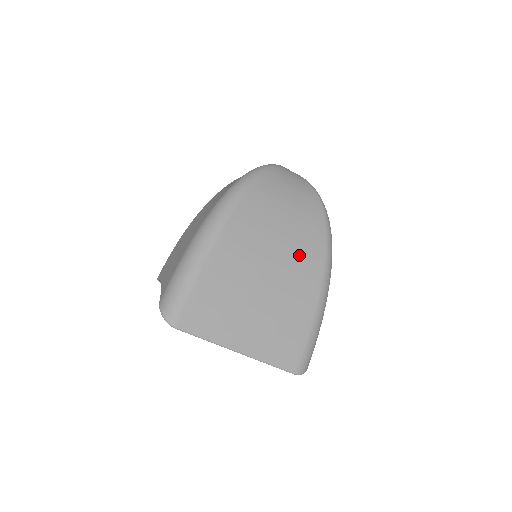
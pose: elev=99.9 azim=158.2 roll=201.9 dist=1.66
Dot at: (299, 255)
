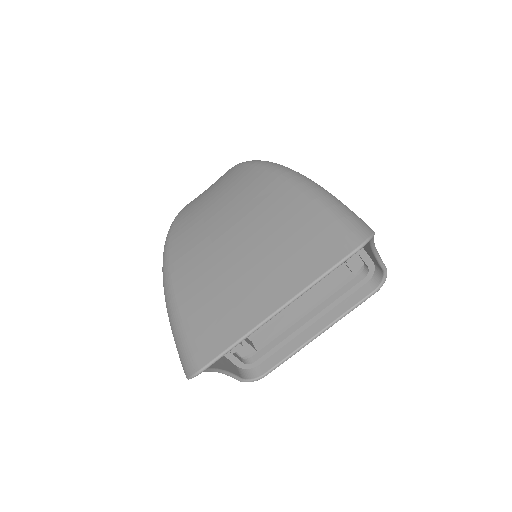
Dot at: (245, 199)
